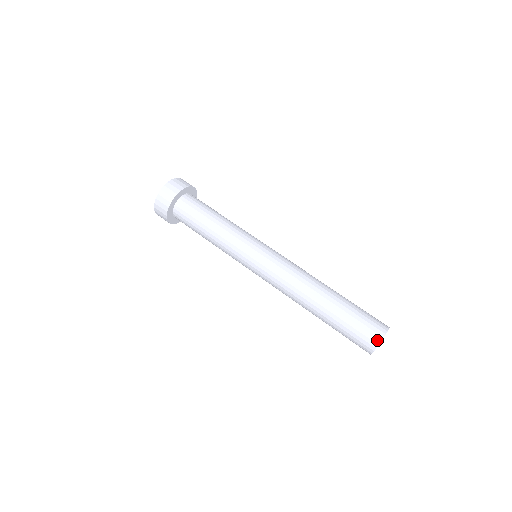
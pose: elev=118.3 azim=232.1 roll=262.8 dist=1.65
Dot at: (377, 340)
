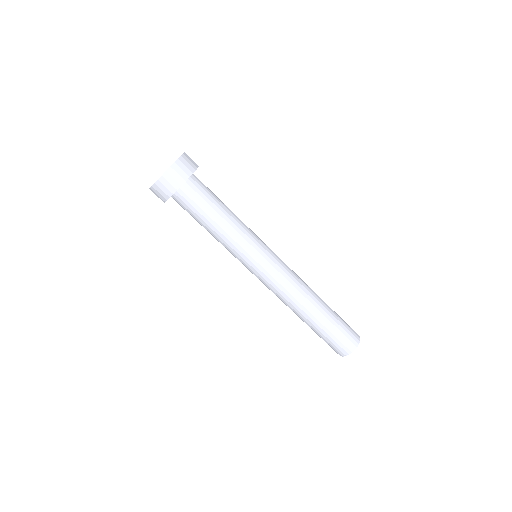
Dot at: (343, 354)
